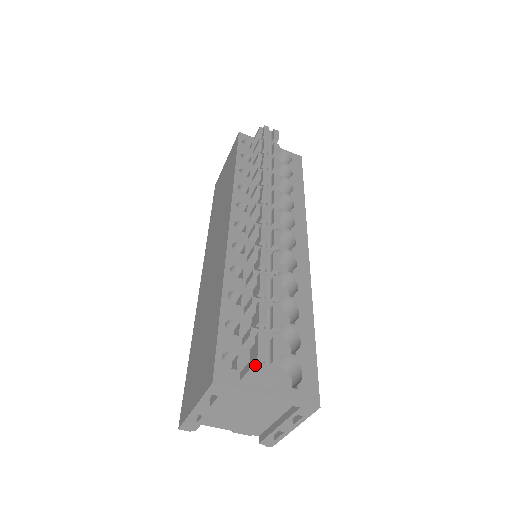
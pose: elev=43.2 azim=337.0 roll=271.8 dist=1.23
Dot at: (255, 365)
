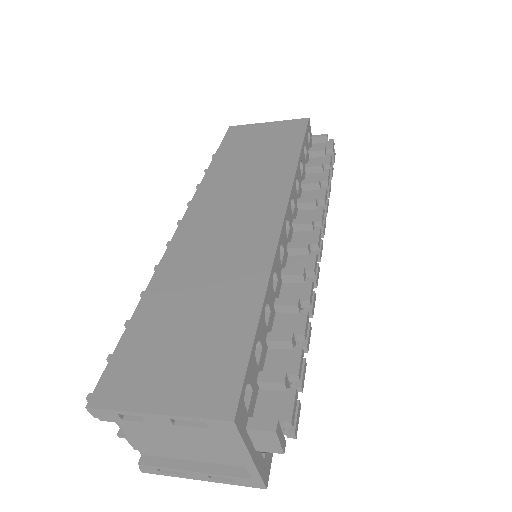
Dot at: (279, 427)
